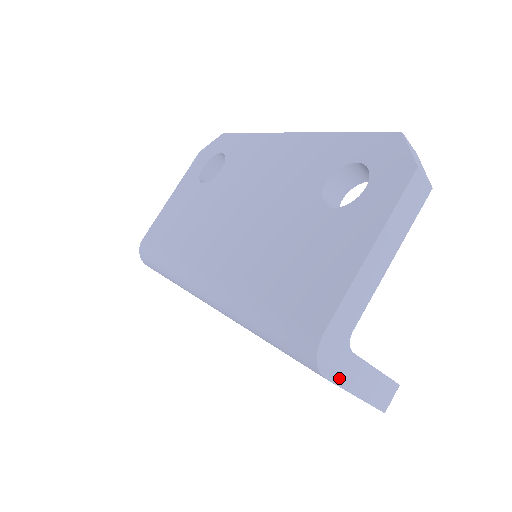
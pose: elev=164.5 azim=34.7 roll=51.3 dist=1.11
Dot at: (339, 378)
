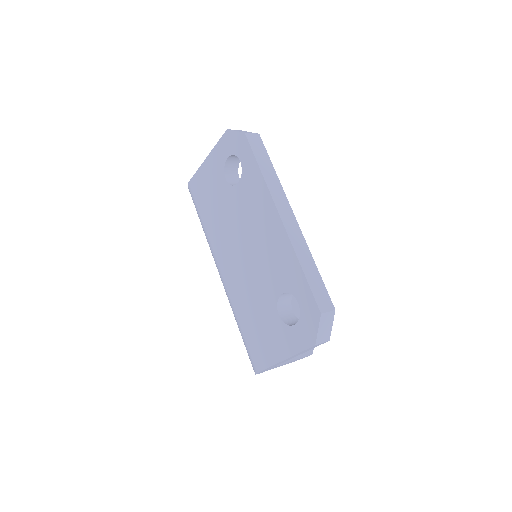
Dot at: (270, 369)
